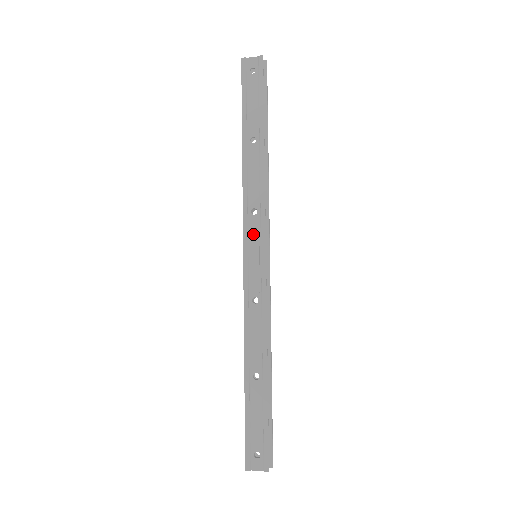
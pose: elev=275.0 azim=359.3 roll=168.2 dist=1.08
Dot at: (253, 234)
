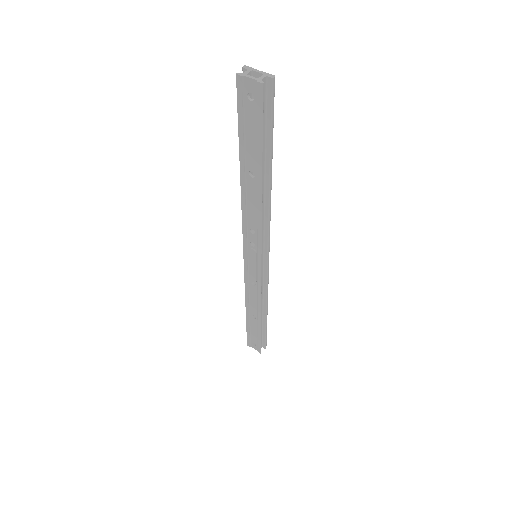
Dot at: (251, 246)
